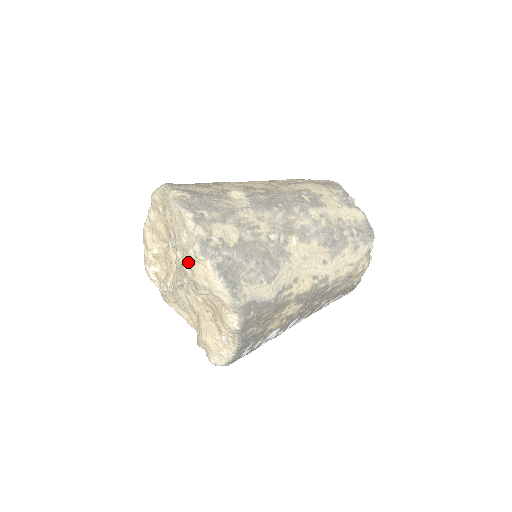
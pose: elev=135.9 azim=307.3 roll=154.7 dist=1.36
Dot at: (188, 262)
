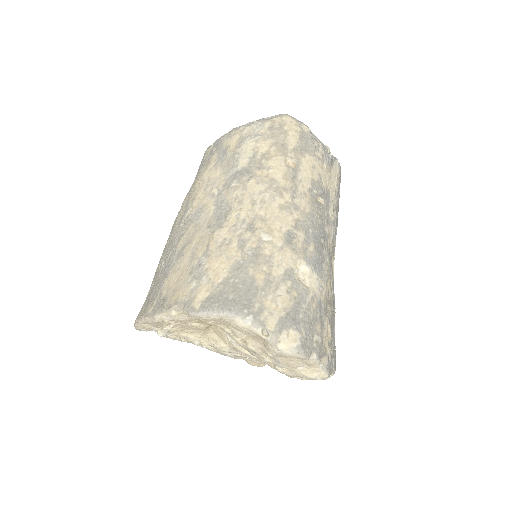
Dot at: occluded
